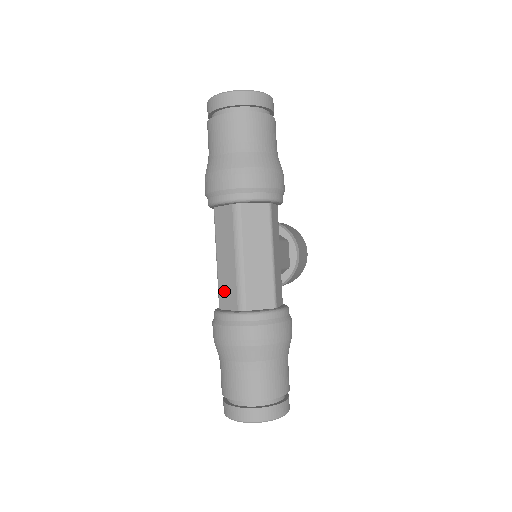
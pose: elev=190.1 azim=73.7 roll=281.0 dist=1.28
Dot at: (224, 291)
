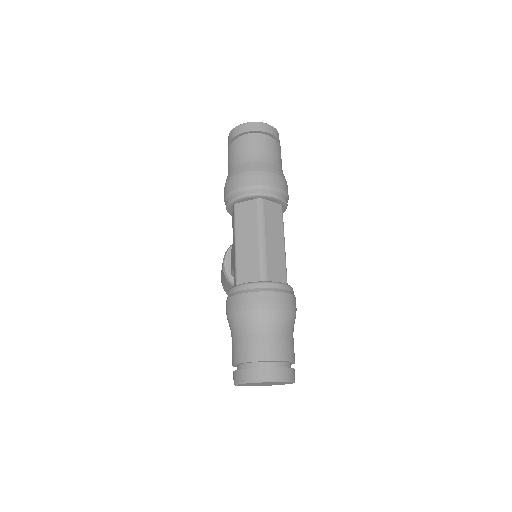
Dot at: (244, 269)
